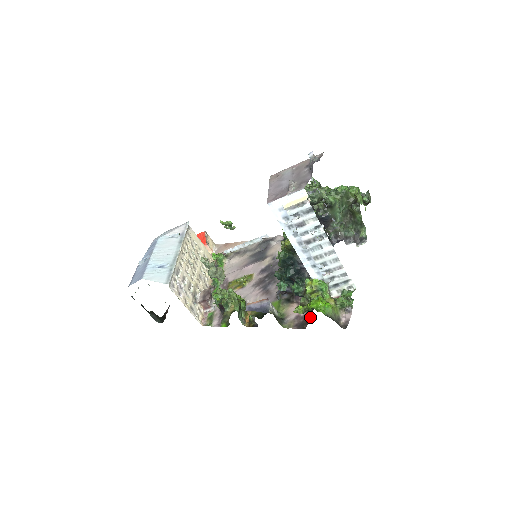
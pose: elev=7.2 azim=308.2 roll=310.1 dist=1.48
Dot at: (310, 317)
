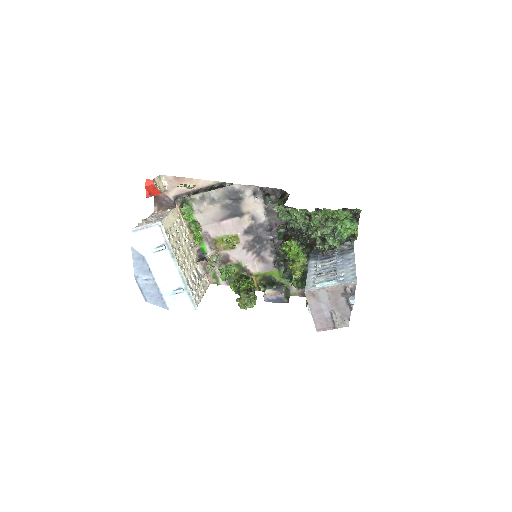
Dot at: occluded
